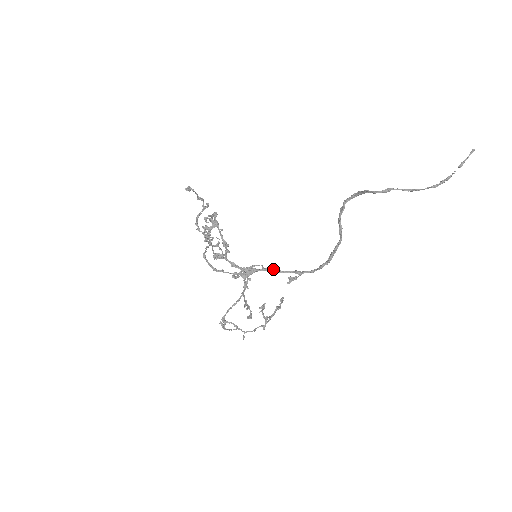
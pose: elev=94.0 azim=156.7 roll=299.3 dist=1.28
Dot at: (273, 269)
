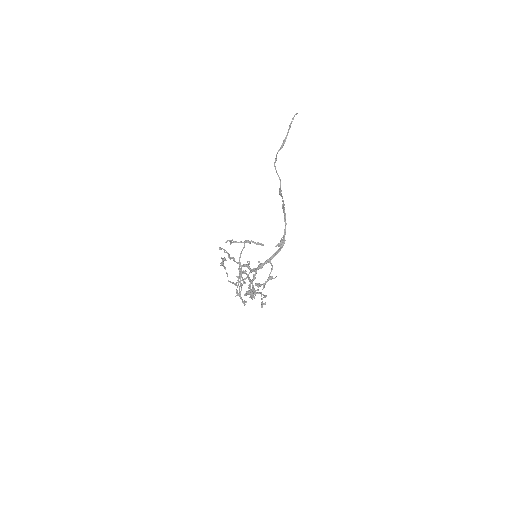
Dot at: (272, 255)
